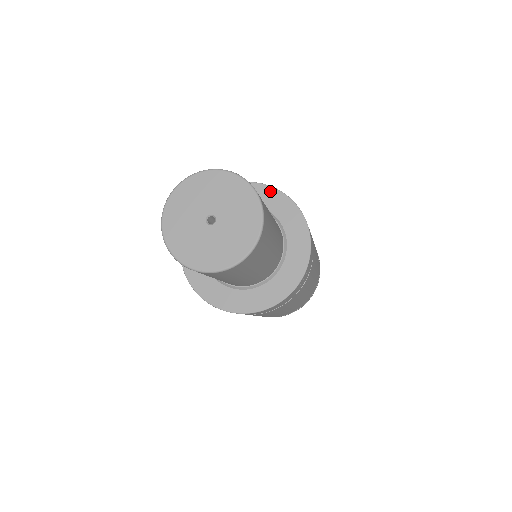
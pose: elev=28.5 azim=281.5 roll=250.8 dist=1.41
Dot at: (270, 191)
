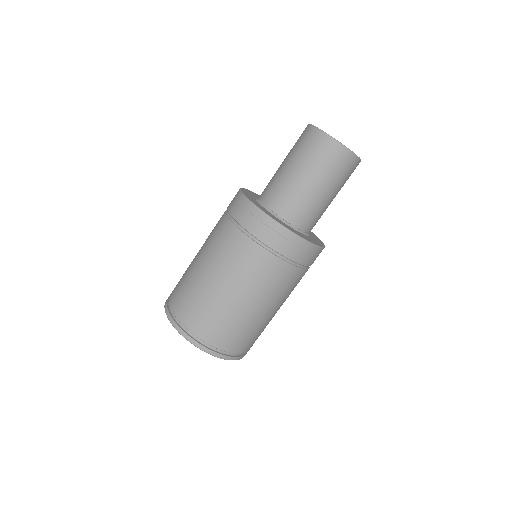
Dot at: occluded
